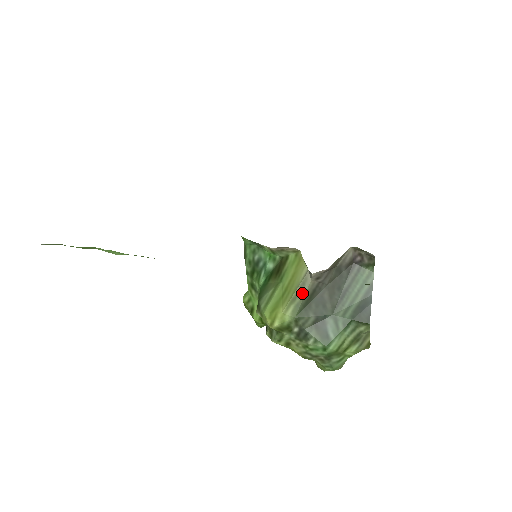
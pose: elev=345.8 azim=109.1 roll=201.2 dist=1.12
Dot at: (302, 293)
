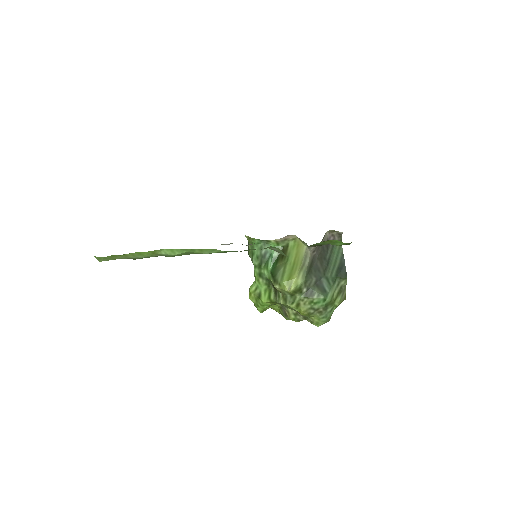
Dot at: (306, 263)
